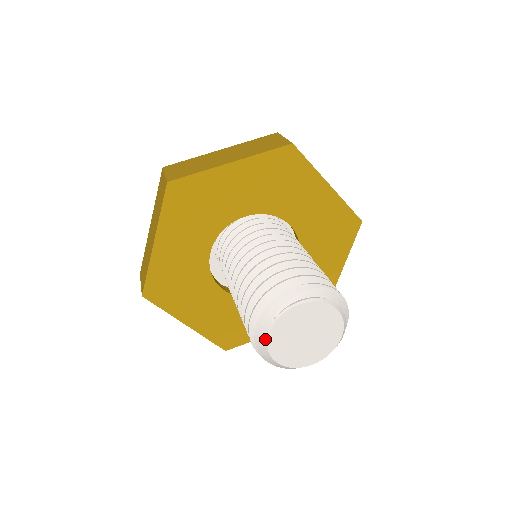
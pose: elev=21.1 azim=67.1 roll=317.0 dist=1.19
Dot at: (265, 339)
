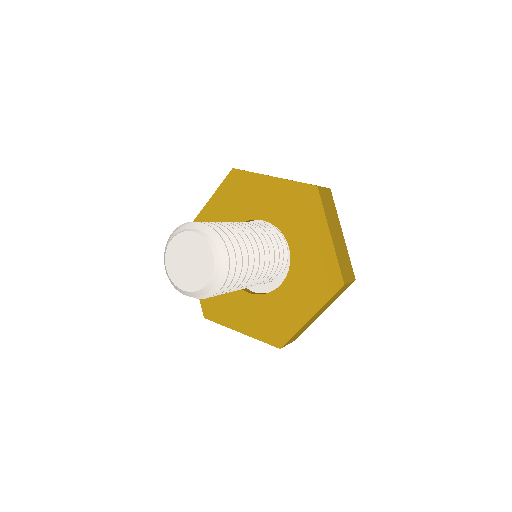
Dot at: (168, 275)
